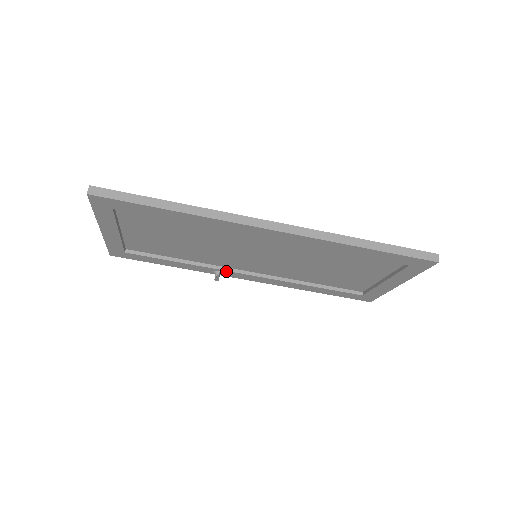
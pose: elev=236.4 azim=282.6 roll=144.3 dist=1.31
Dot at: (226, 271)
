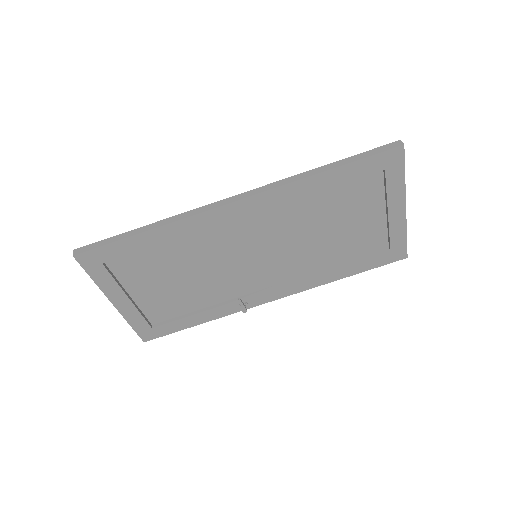
Dot at: (248, 298)
